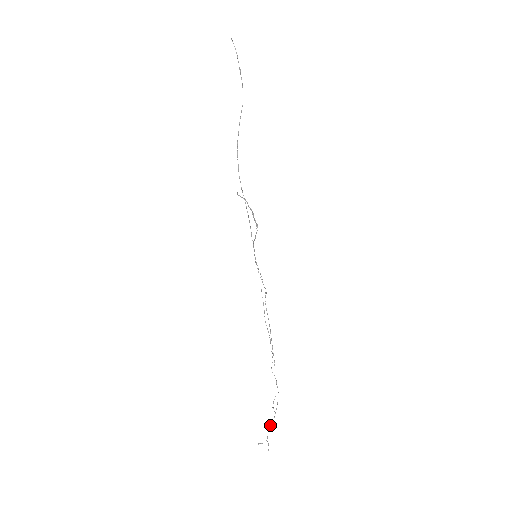
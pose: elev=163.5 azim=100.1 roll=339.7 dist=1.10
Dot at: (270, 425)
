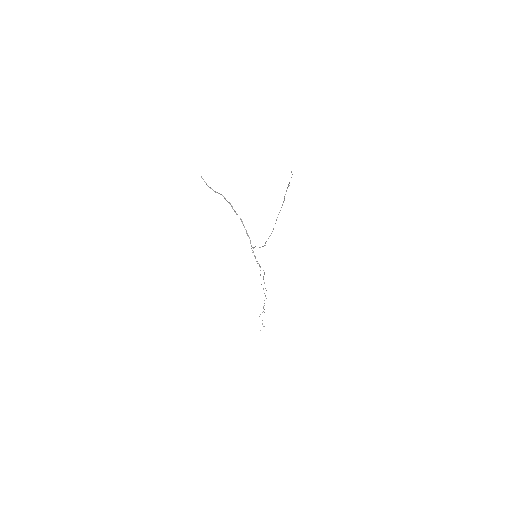
Dot at: occluded
